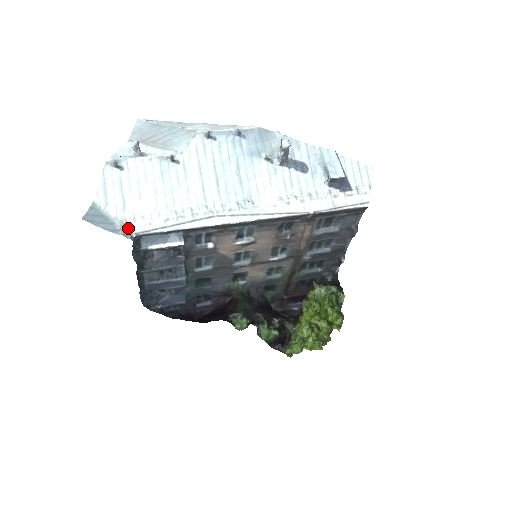
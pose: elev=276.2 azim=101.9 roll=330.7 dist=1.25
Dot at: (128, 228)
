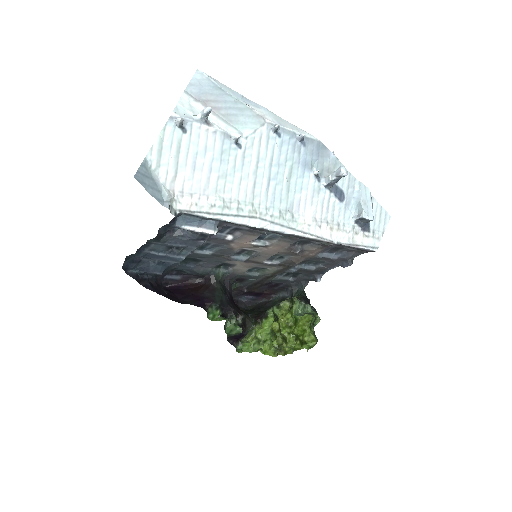
Dot at: (173, 201)
